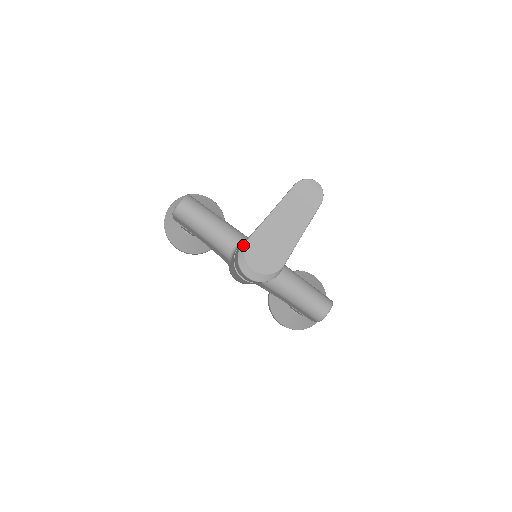
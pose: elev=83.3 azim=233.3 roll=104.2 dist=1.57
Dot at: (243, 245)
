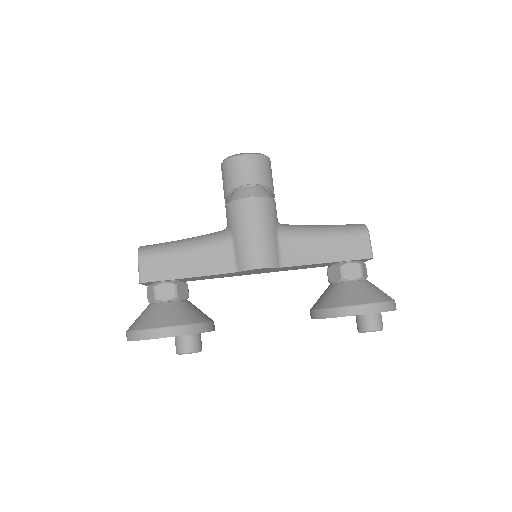
Dot at: occluded
